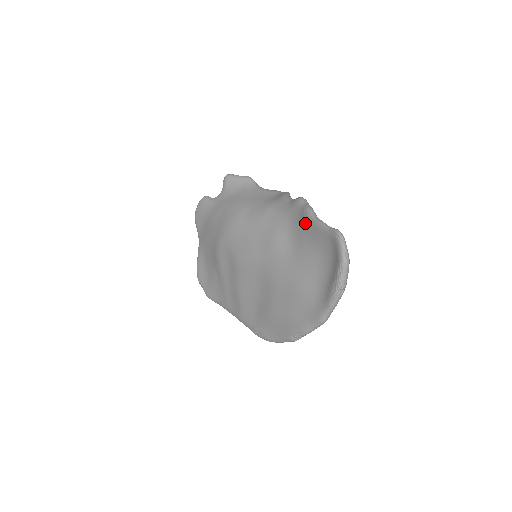
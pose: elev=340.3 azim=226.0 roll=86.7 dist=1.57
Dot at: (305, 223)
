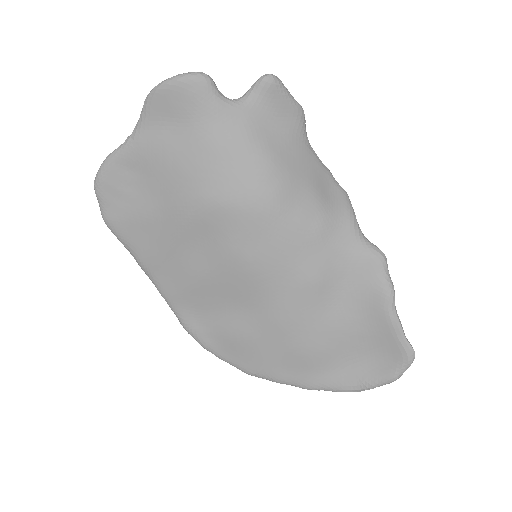
Dot at: (376, 302)
